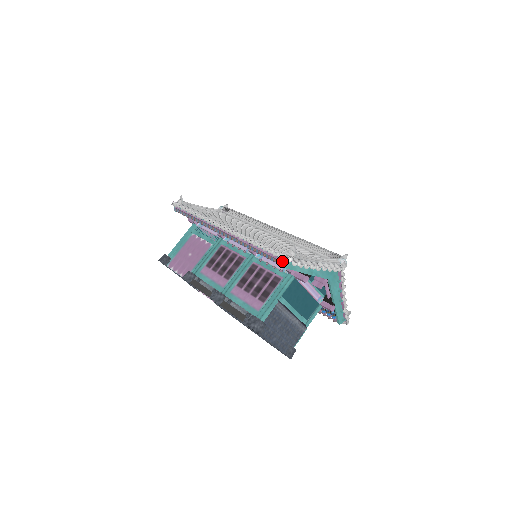
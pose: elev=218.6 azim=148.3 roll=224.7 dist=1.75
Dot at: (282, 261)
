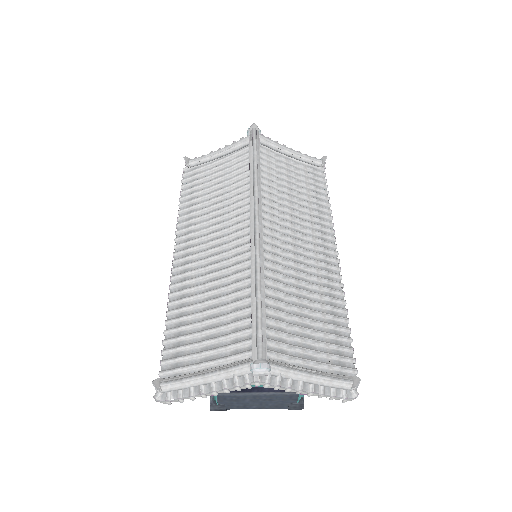
Dot at: occluded
